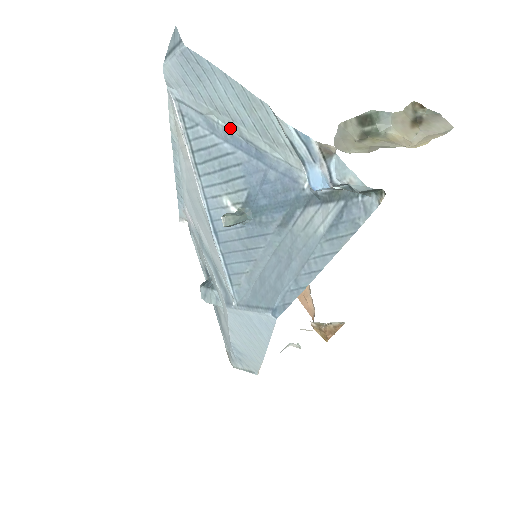
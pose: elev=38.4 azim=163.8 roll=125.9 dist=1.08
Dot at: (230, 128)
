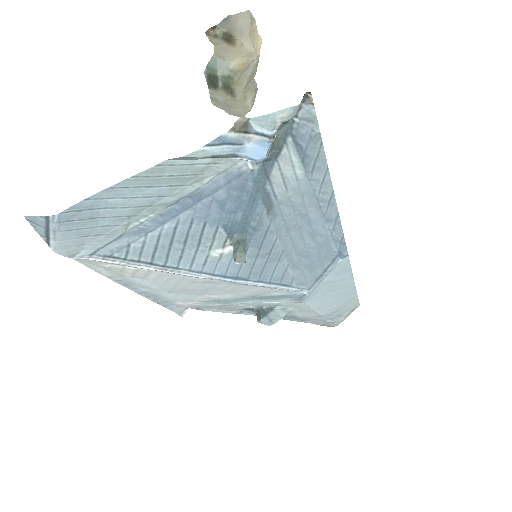
Dot at: (154, 213)
